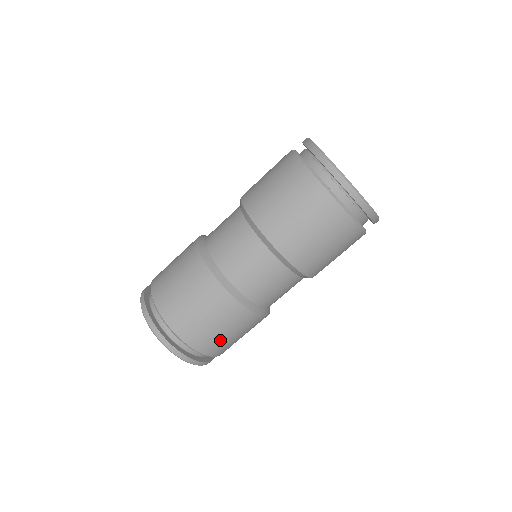
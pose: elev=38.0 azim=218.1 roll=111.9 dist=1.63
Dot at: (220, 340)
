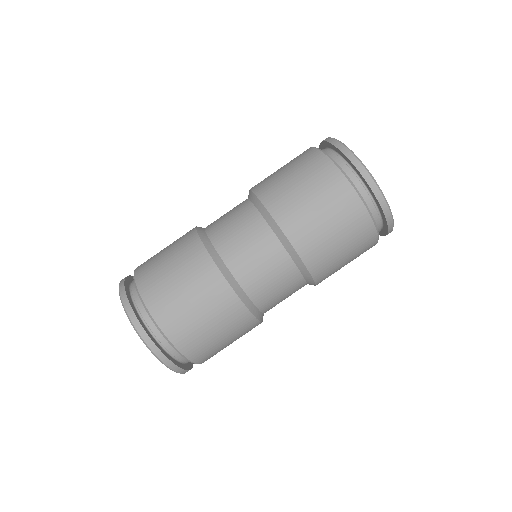
Dot at: occluded
